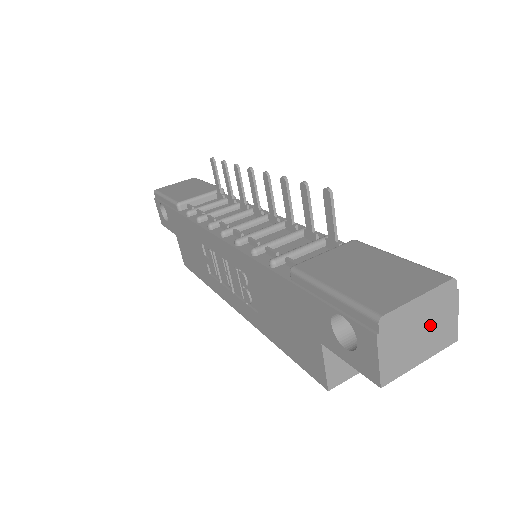
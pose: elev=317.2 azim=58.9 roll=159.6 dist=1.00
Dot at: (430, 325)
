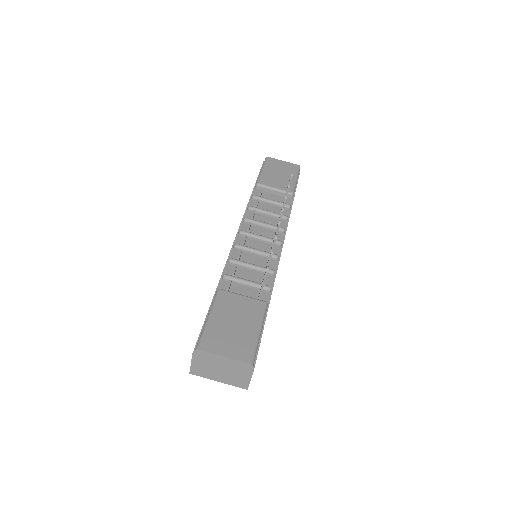
Dot at: (229, 372)
